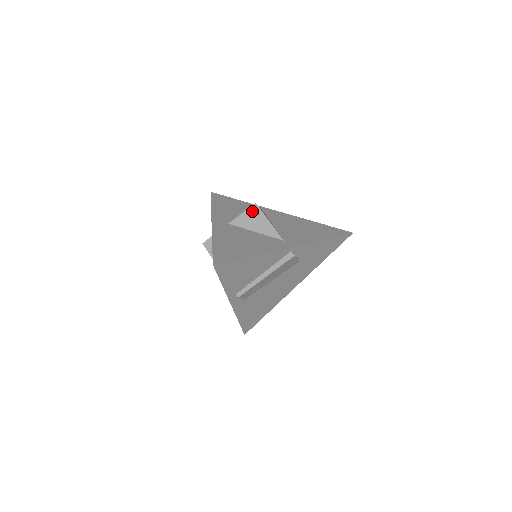
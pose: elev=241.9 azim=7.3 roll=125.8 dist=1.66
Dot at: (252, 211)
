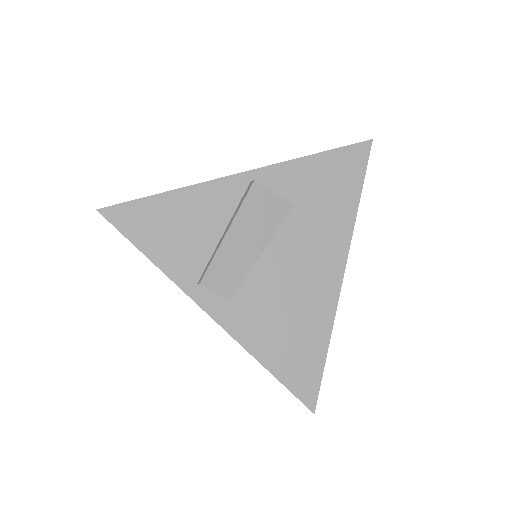
Dot at: occluded
